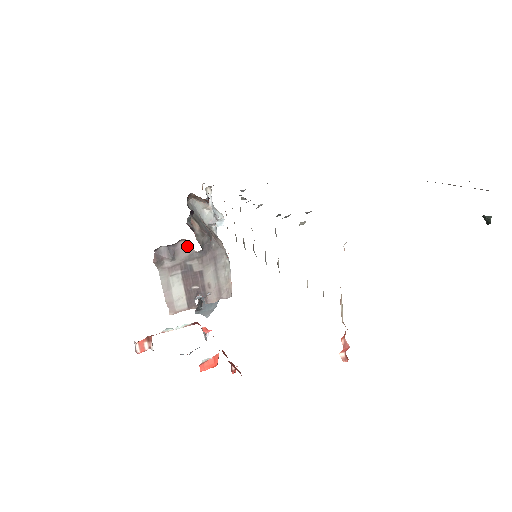
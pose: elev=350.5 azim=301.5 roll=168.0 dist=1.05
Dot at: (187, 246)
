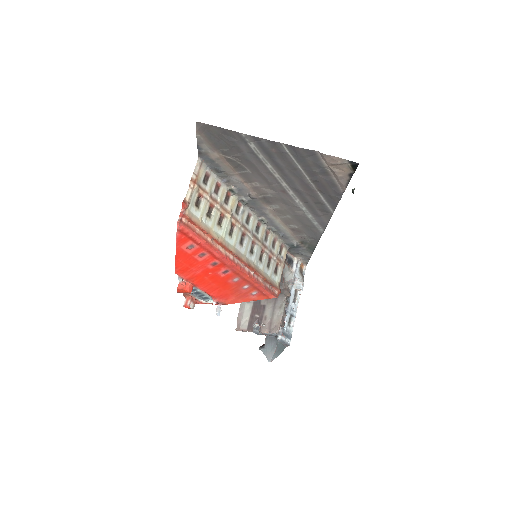
Dot at: occluded
